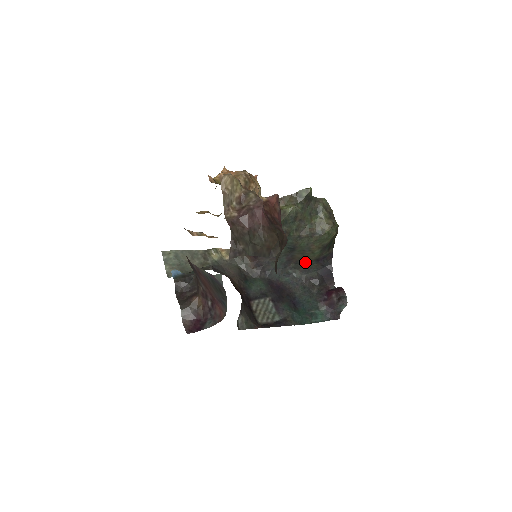
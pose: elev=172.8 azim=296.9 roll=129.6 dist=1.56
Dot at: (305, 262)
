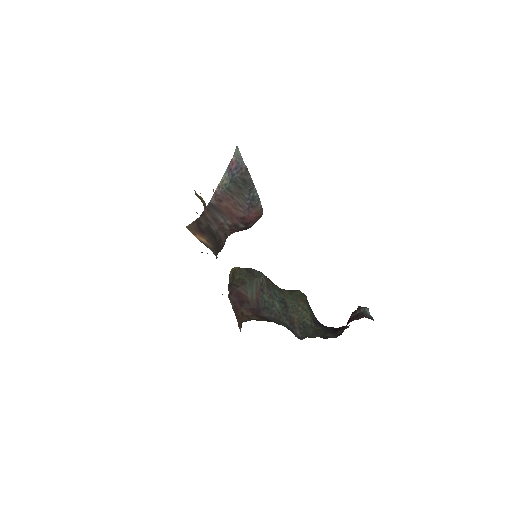
Dot at: (306, 326)
